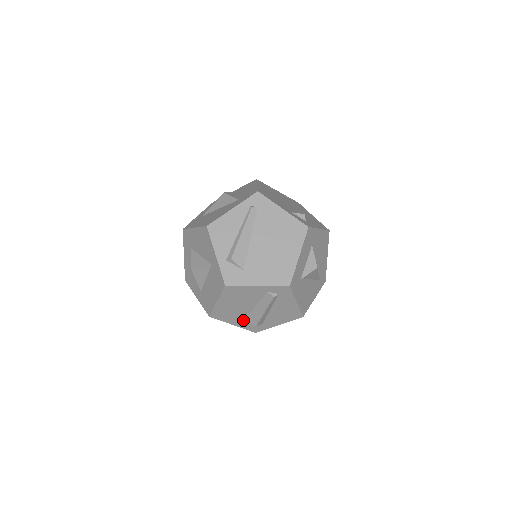
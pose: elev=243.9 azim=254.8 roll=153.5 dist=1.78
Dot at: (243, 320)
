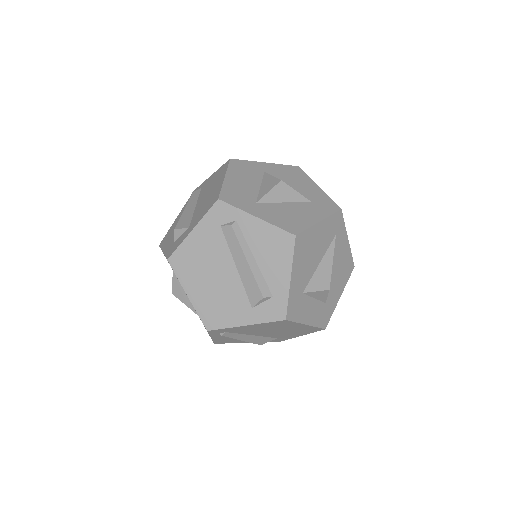
Dot at: occluded
